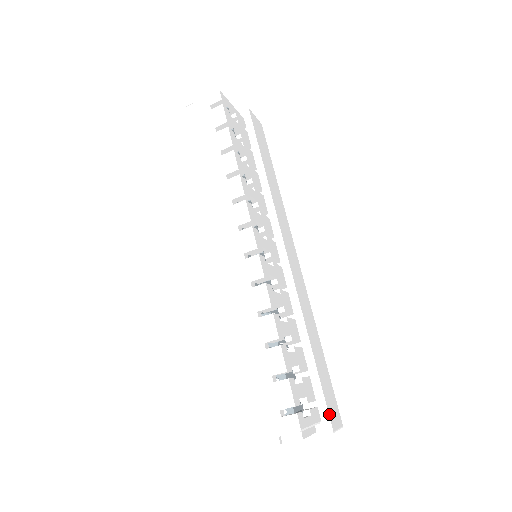
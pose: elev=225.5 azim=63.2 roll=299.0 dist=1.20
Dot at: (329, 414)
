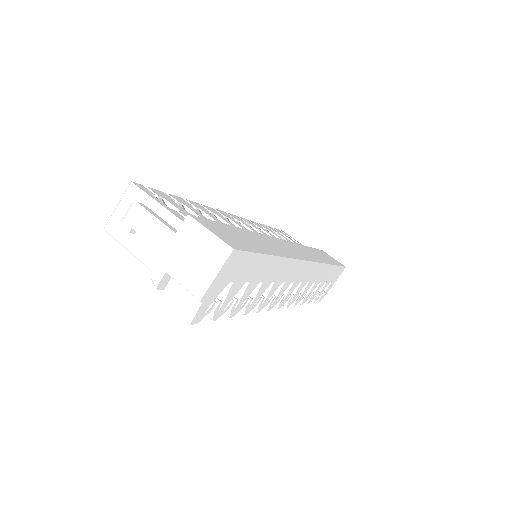
Dot at: (202, 219)
